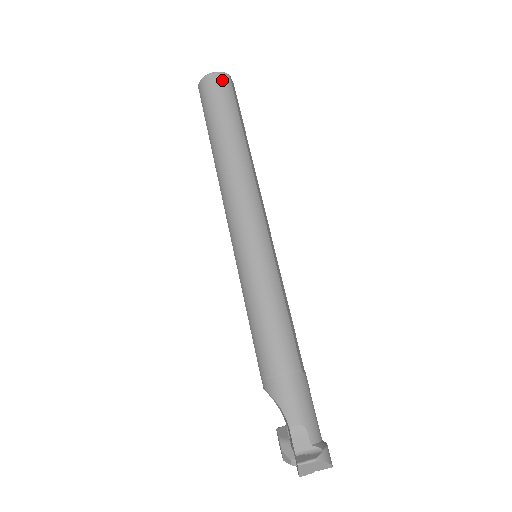
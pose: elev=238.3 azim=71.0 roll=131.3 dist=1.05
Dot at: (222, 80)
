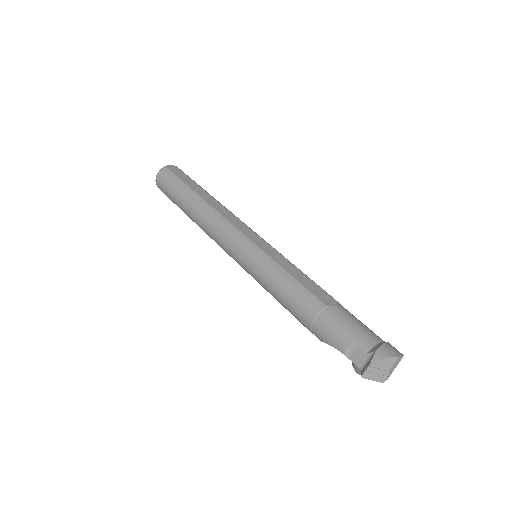
Dot at: (162, 175)
